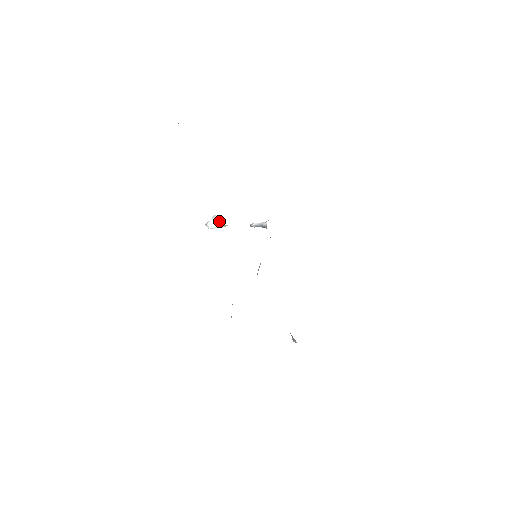
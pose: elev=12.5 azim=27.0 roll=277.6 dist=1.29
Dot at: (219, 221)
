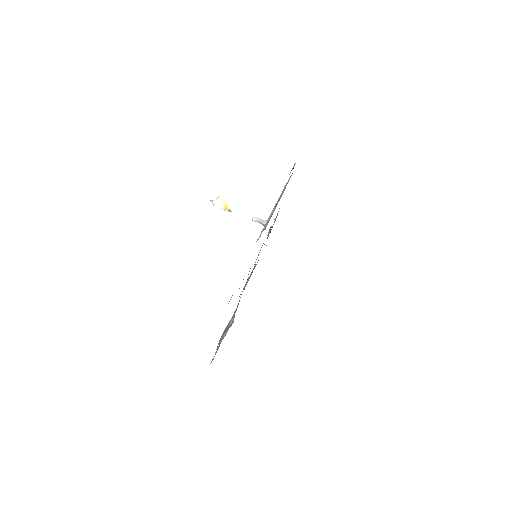
Dot at: (224, 205)
